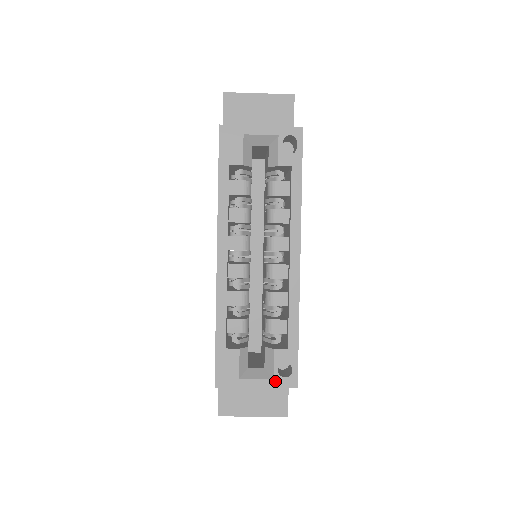
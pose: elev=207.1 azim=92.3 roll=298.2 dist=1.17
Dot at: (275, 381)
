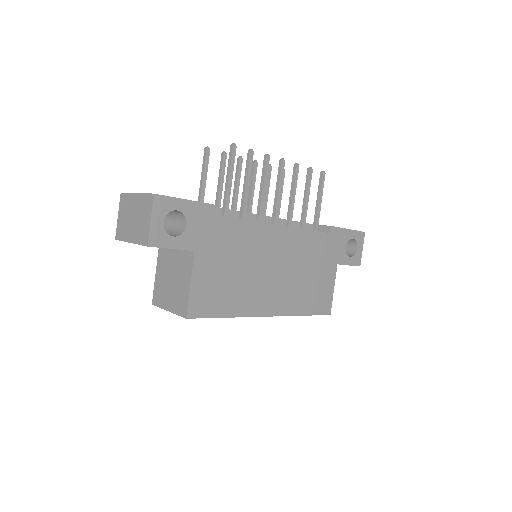
Dot at: occluded
